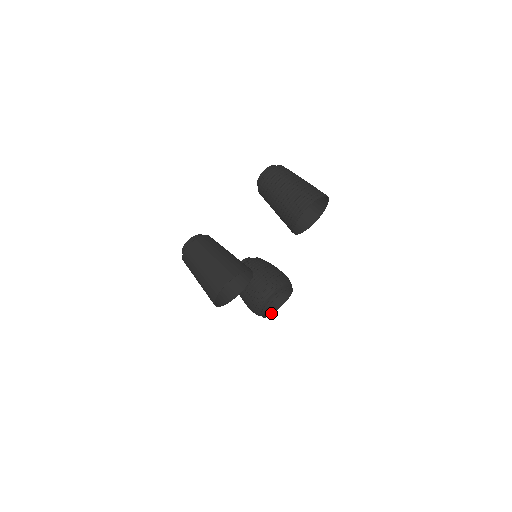
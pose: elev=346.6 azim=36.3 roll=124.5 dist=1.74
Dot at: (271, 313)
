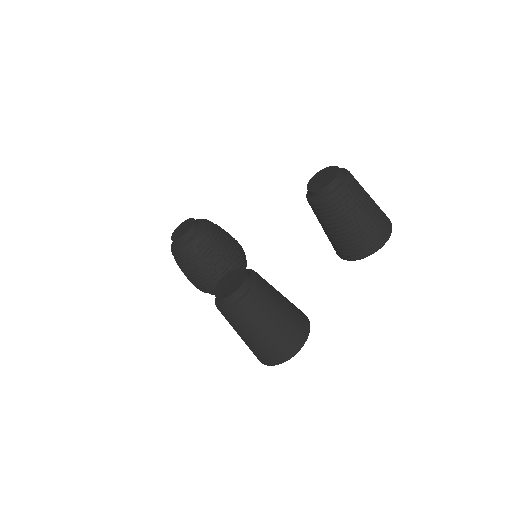
Dot at: occluded
